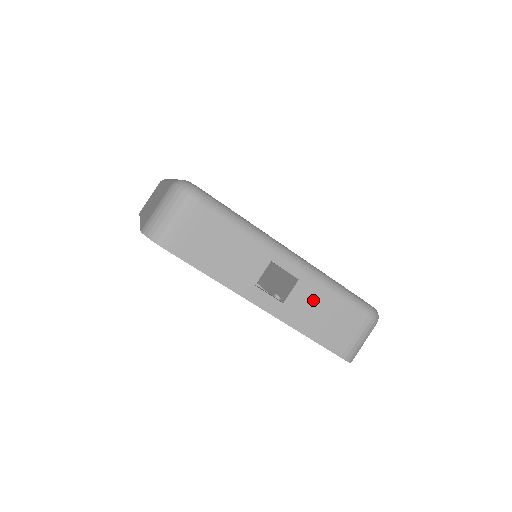
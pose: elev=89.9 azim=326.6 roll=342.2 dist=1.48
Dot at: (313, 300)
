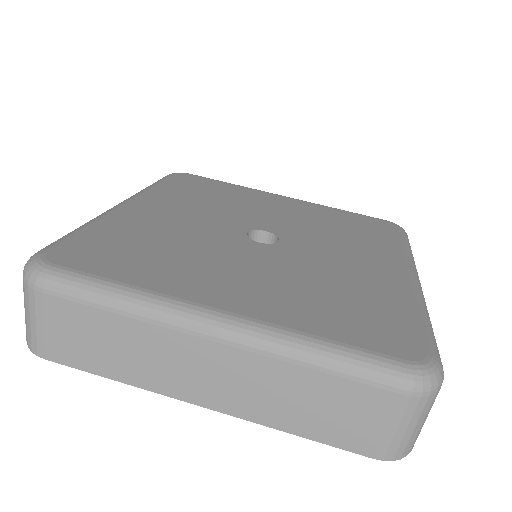
Dot at: occluded
